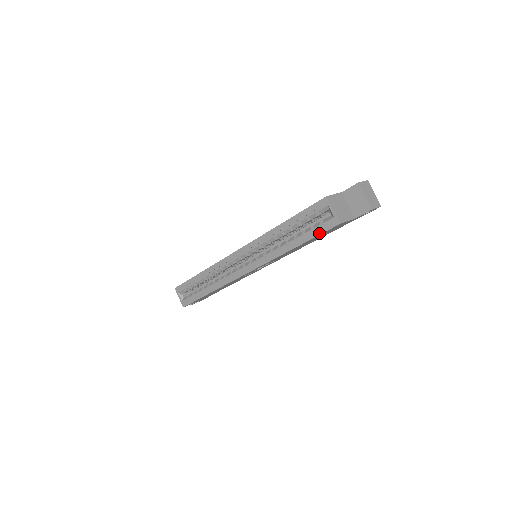
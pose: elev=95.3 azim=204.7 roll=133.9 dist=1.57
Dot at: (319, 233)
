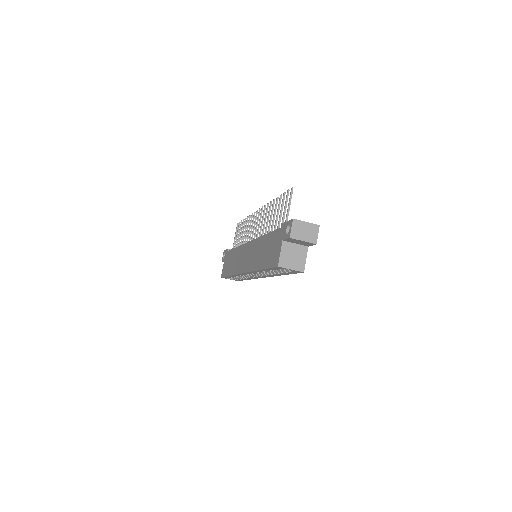
Dot at: occluded
